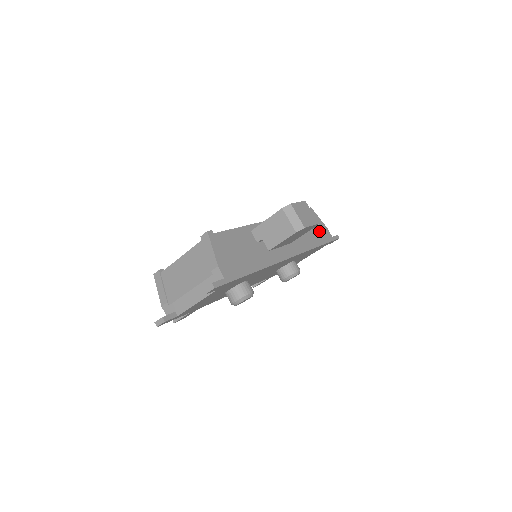
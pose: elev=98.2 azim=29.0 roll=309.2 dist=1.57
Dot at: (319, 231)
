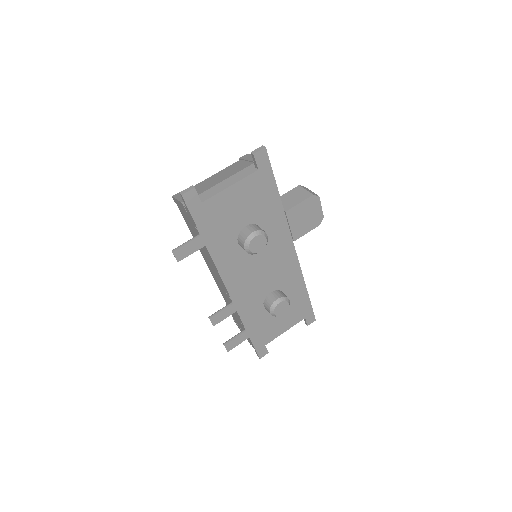
Dot at: occluded
